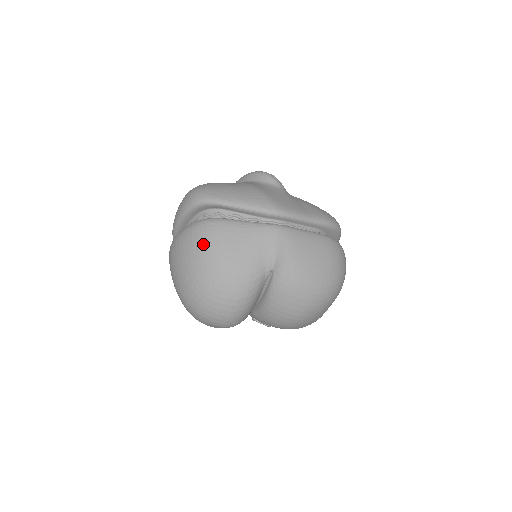
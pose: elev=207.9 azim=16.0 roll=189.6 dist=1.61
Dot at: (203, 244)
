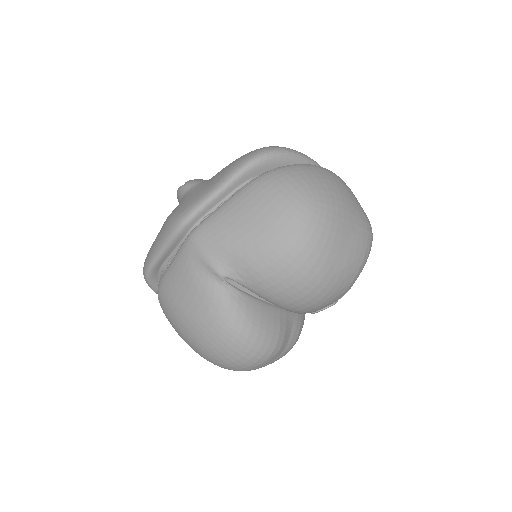
Dot at: (168, 314)
